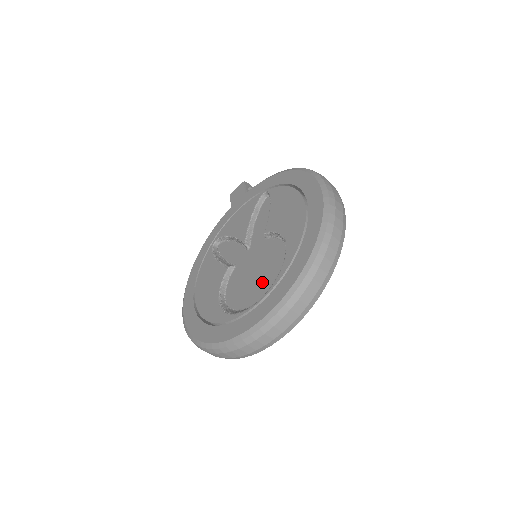
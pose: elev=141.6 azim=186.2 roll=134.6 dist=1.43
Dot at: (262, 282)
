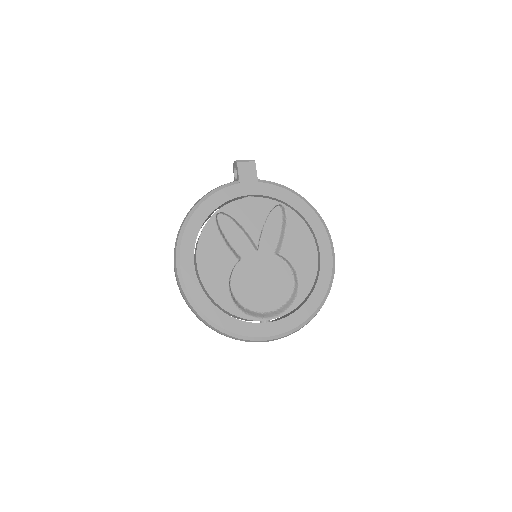
Dot at: (270, 297)
